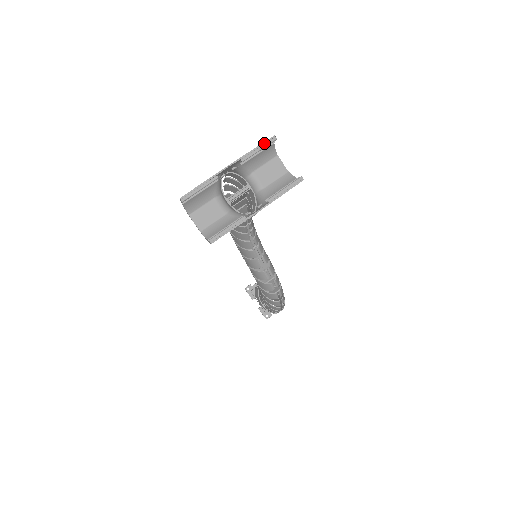
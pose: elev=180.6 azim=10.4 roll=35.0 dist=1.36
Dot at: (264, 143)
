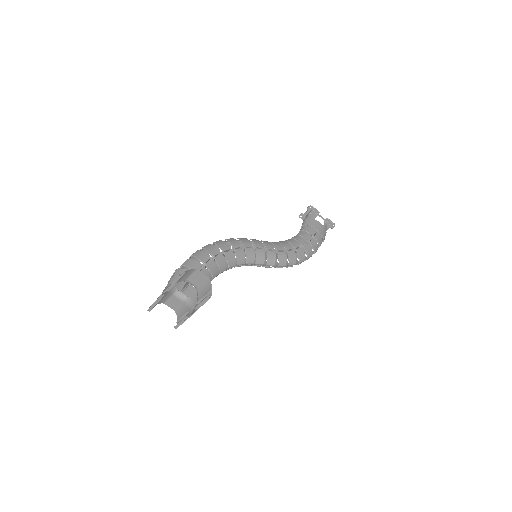
Dot at: (175, 281)
